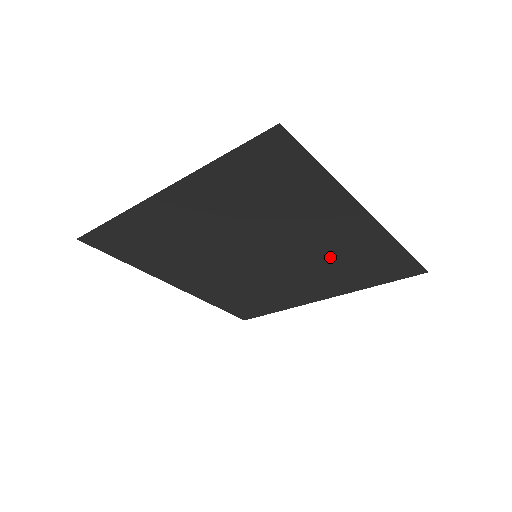
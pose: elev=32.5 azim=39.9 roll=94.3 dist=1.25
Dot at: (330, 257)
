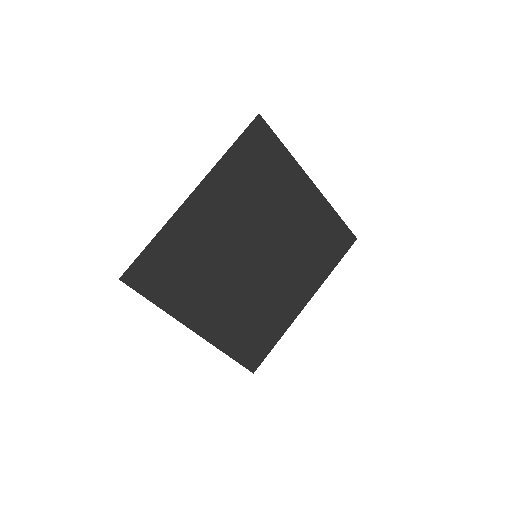
Dot at: (301, 241)
